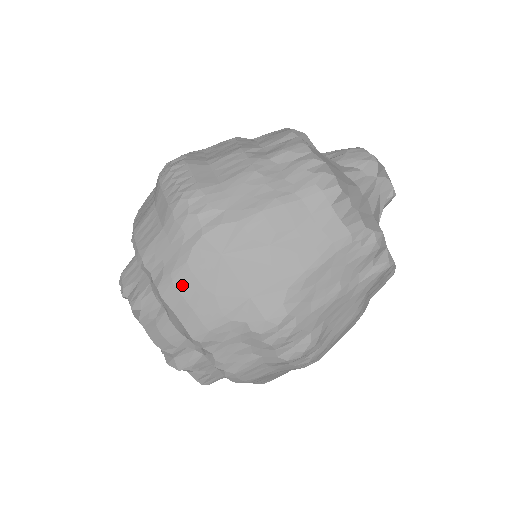
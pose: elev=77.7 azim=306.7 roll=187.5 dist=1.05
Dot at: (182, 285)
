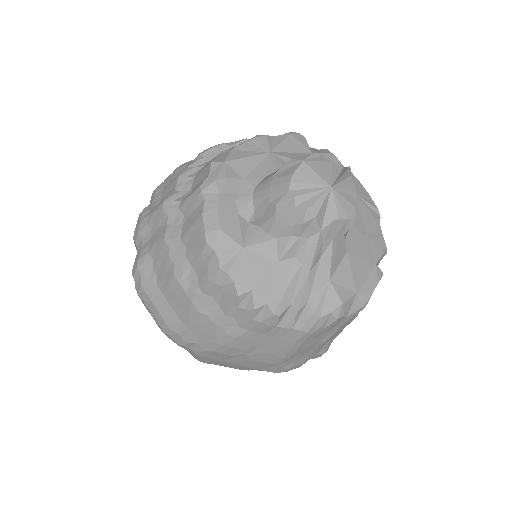
Dot at: occluded
